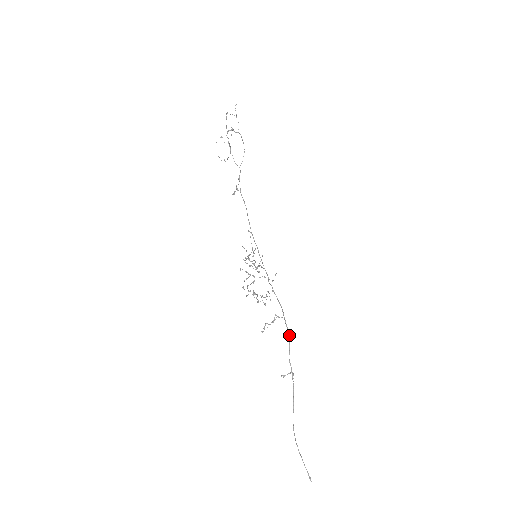
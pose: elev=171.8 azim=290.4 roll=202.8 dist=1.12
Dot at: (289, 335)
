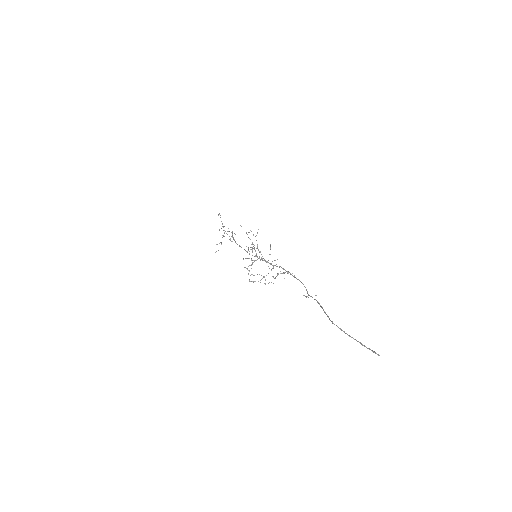
Dot at: occluded
